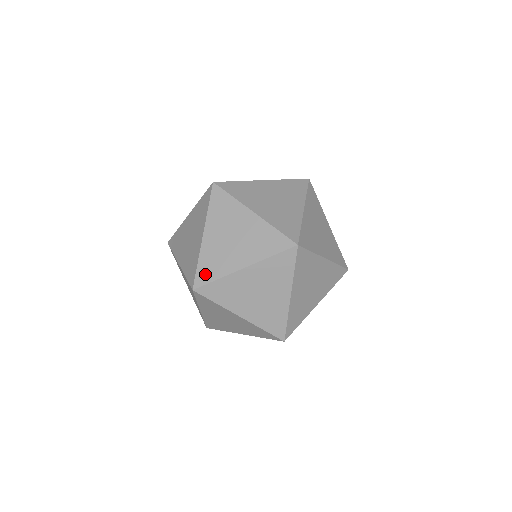
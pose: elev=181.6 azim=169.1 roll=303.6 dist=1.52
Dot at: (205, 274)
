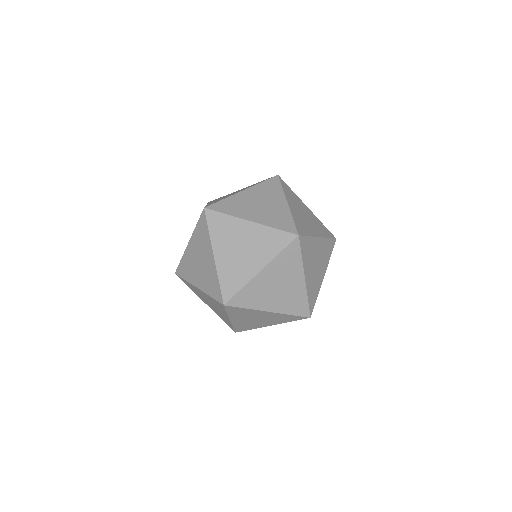
Dot at: (229, 288)
